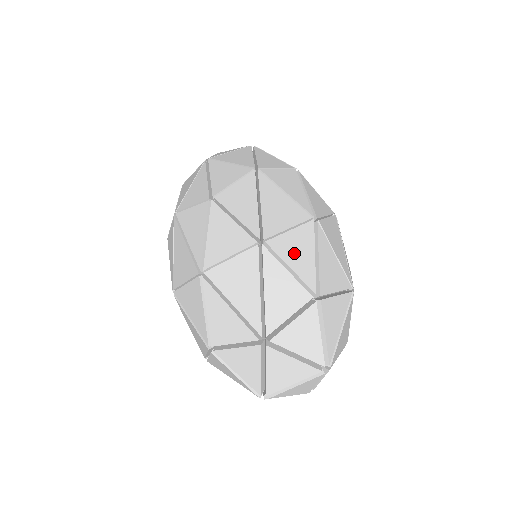
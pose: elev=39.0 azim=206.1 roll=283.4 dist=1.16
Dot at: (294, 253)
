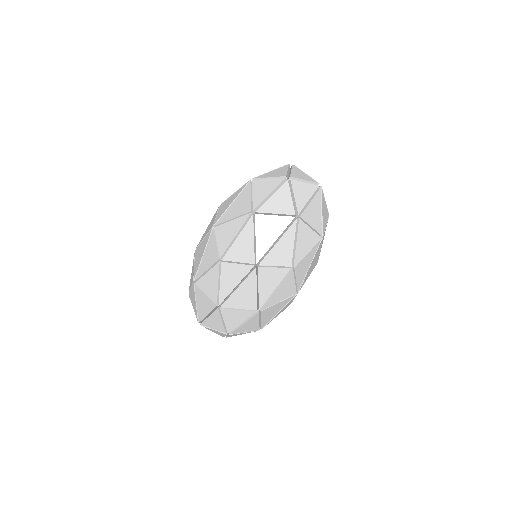
Dot at: (231, 318)
